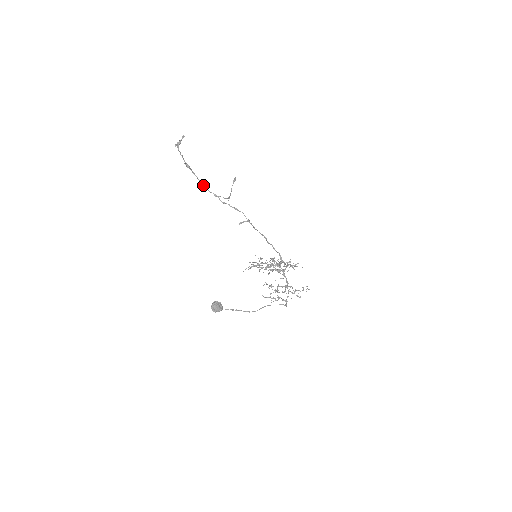
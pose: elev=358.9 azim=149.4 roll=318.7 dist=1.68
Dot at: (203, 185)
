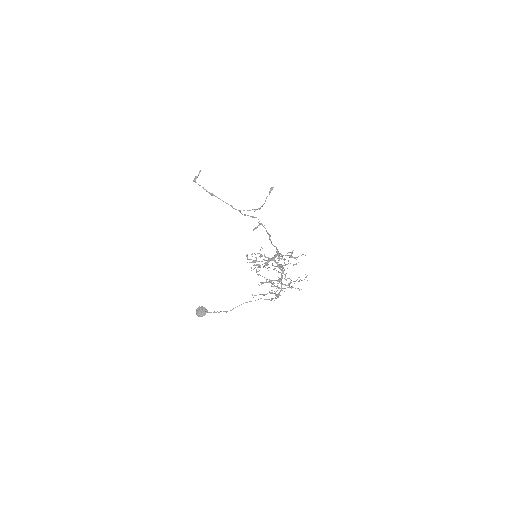
Dot at: (230, 205)
